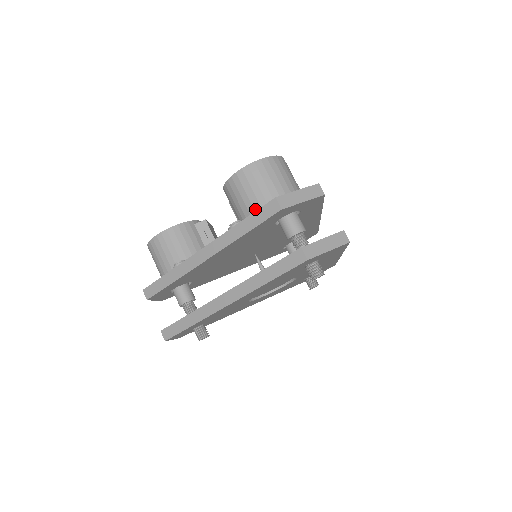
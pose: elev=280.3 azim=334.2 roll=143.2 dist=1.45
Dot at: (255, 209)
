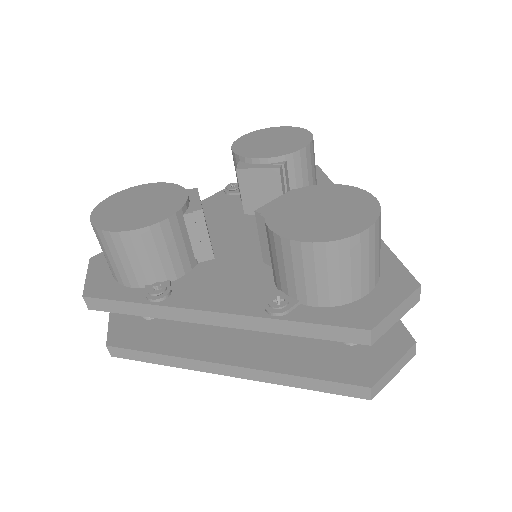
Dot at: (319, 300)
